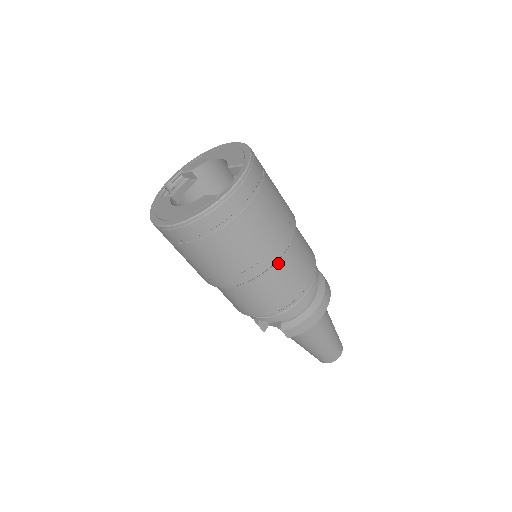
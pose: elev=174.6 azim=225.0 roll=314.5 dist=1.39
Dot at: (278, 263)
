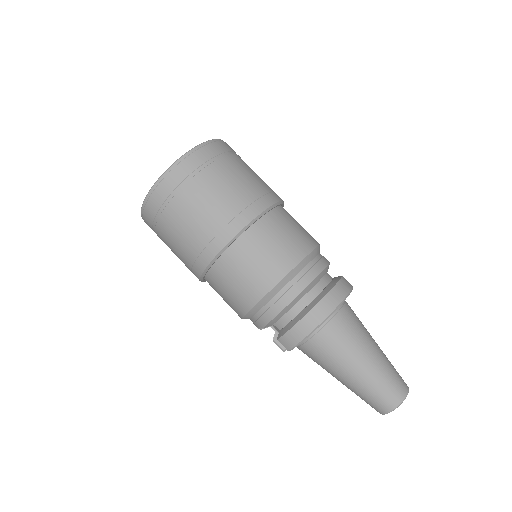
Dot at: (238, 245)
